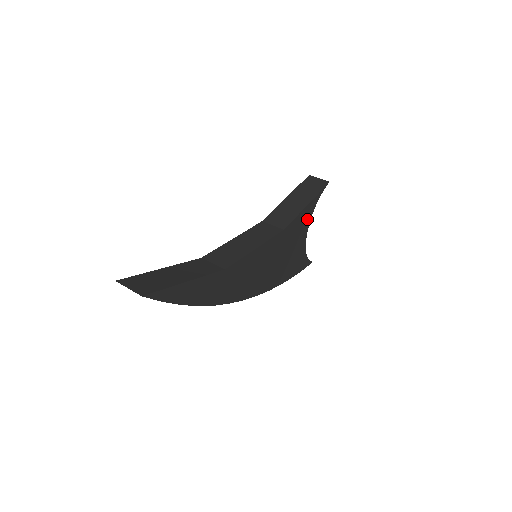
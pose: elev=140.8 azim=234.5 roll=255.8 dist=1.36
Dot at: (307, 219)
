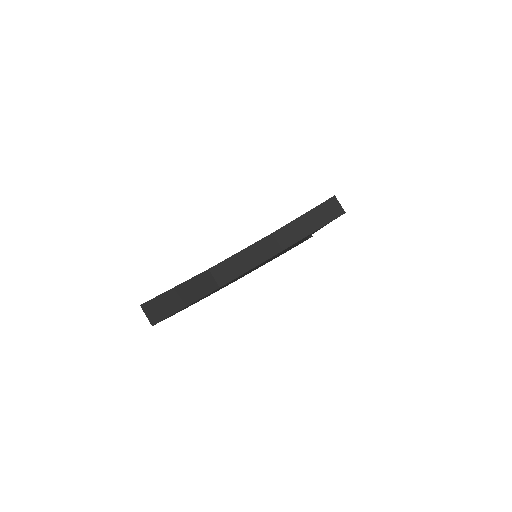
Dot at: occluded
